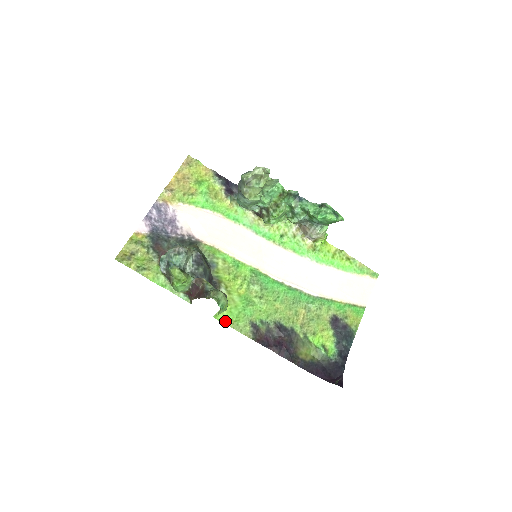
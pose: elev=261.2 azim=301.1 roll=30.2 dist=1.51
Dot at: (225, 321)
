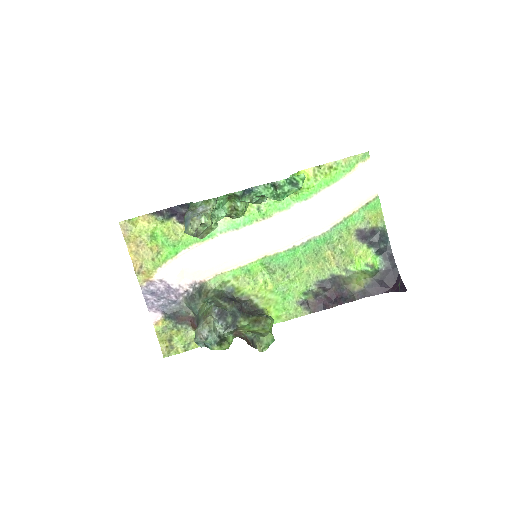
Dot at: (279, 320)
